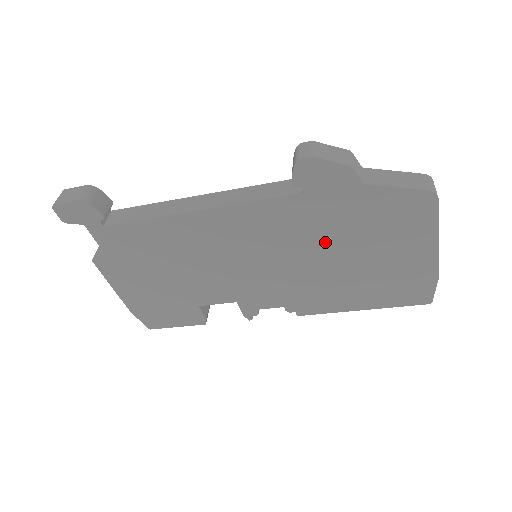
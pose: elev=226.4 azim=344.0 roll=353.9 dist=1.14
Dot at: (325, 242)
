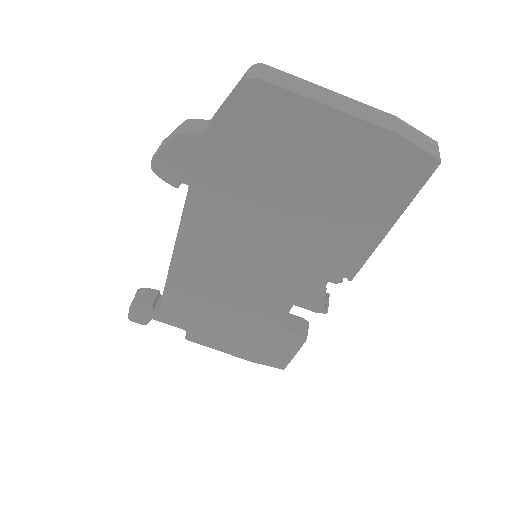
Dot at: (259, 203)
